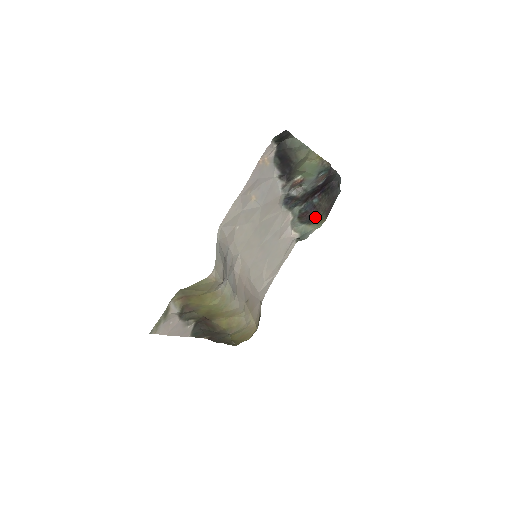
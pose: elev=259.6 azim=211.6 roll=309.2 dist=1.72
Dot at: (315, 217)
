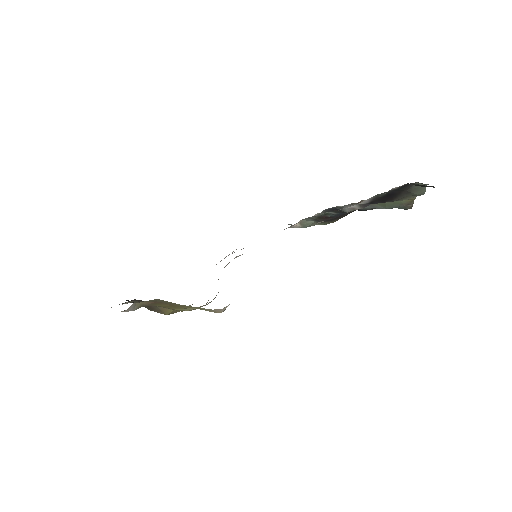
Dot at: (331, 220)
